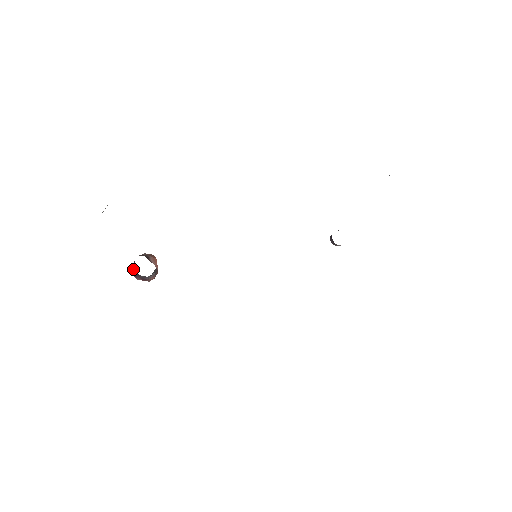
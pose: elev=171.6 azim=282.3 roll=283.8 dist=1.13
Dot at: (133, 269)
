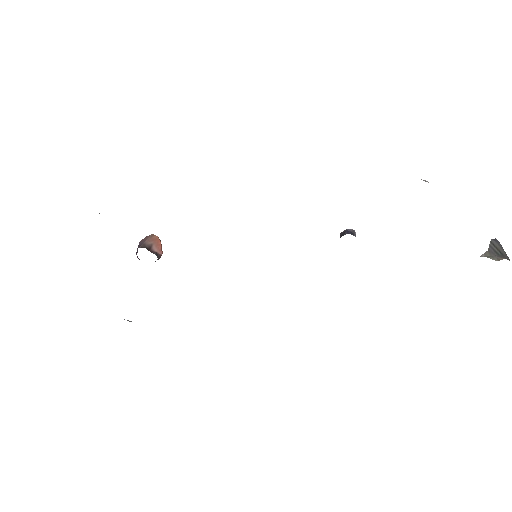
Dot at: (137, 256)
